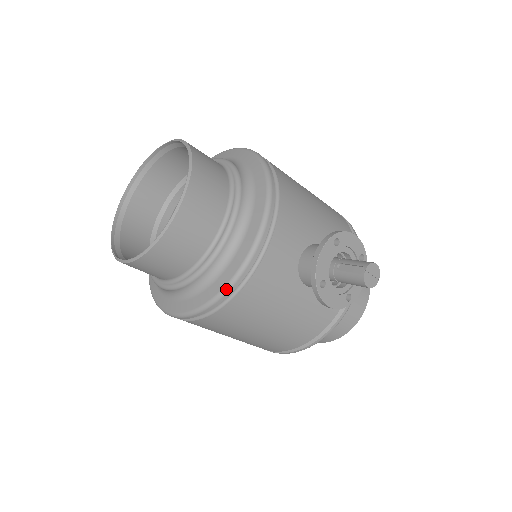
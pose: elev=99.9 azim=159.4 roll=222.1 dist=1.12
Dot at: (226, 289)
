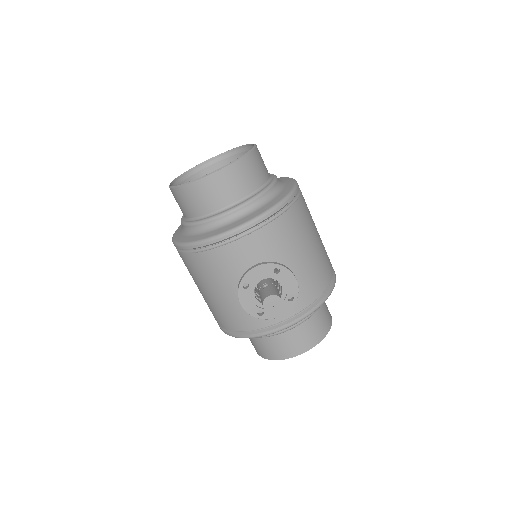
Dot at: (198, 242)
